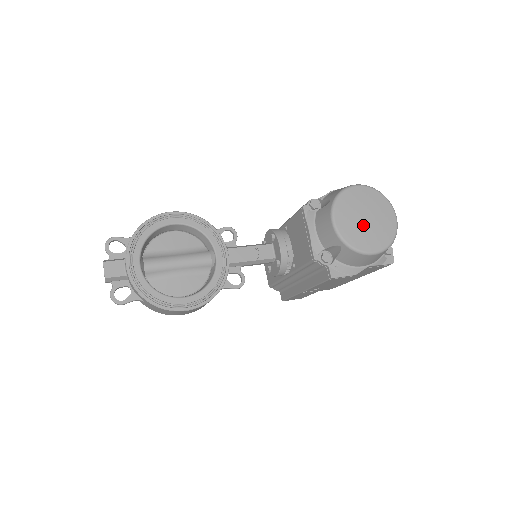
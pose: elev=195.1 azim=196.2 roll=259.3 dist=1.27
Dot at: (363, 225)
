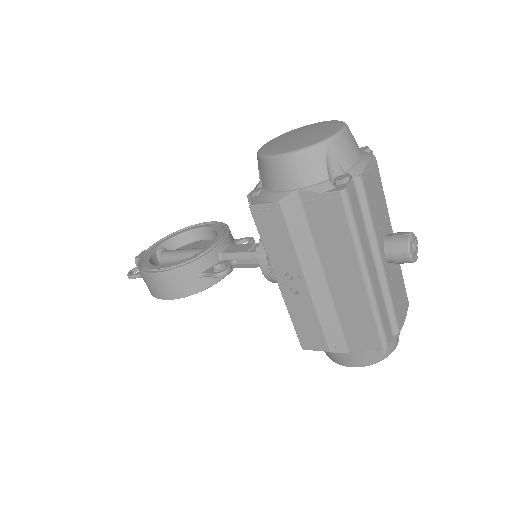
Dot at: (290, 140)
